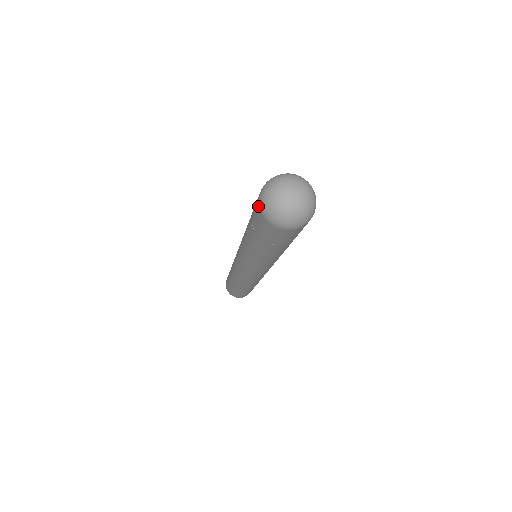
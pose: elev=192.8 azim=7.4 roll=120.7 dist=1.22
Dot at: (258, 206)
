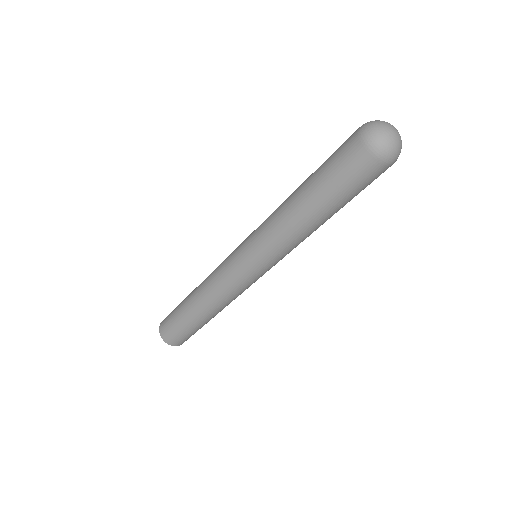
Dot at: occluded
